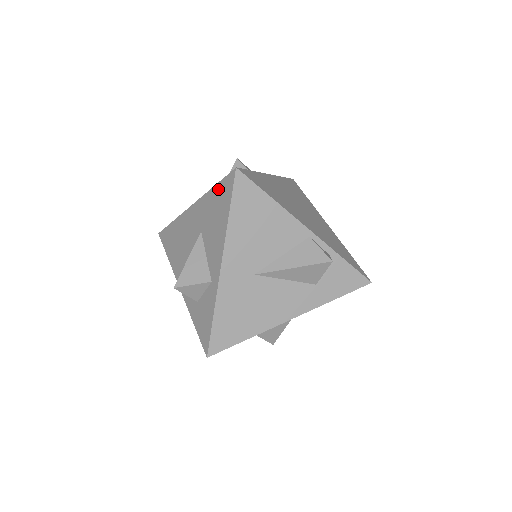
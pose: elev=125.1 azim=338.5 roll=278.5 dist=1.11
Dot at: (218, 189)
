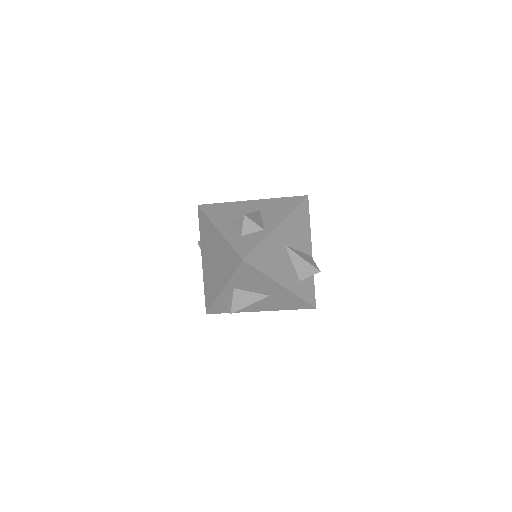
Dot at: (287, 199)
